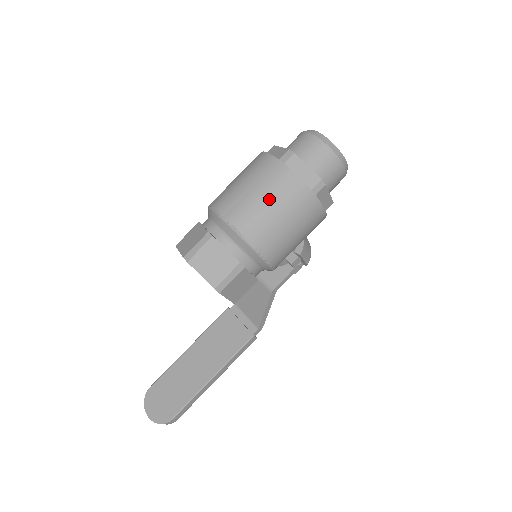
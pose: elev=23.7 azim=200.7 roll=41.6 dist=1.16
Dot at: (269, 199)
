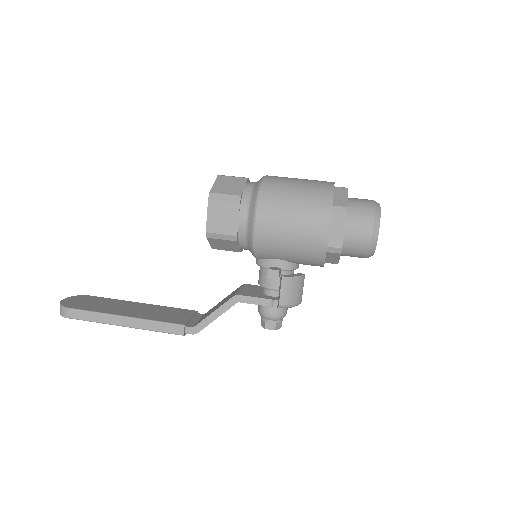
Dot at: (302, 184)
